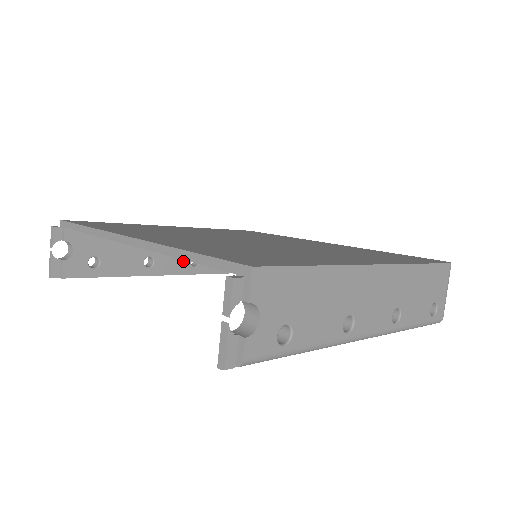
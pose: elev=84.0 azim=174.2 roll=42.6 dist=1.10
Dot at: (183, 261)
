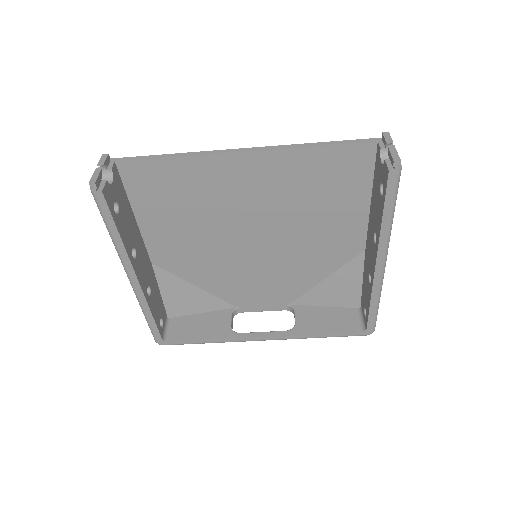
Dot at: (145, 280)
